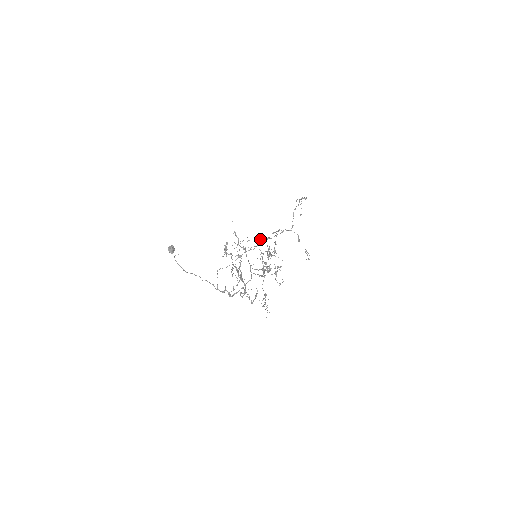
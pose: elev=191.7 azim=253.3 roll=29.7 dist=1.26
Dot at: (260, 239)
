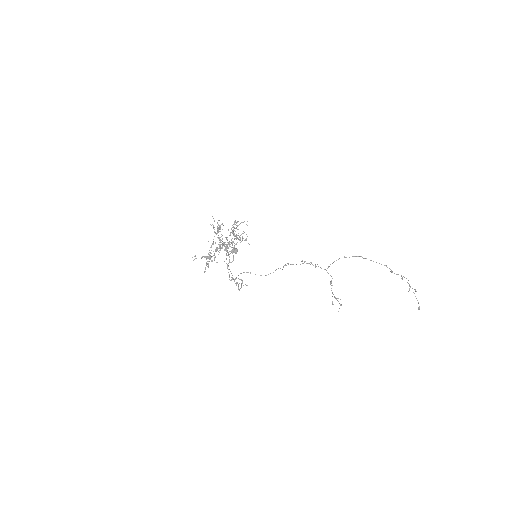
Dot at: occluded
